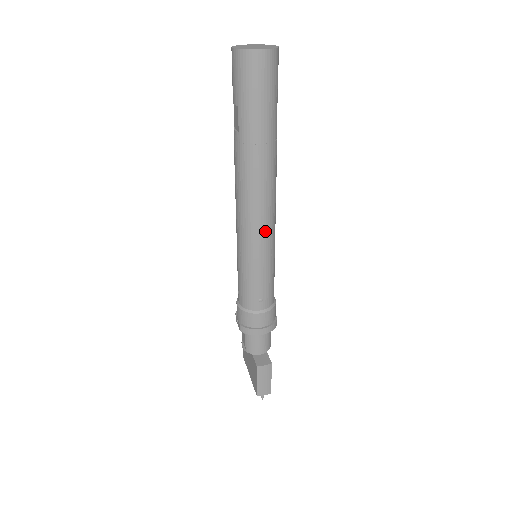
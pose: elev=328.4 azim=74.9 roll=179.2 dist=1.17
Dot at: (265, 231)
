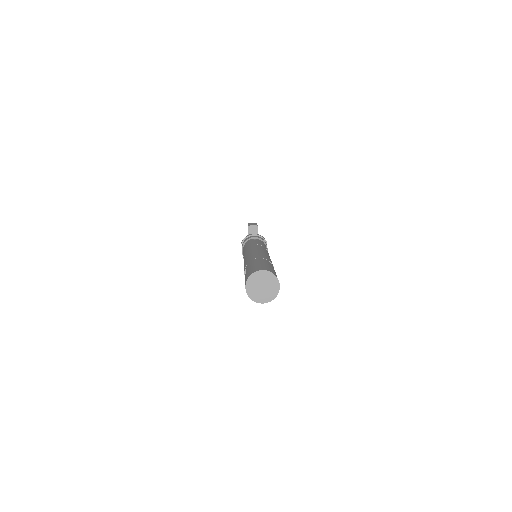
Dot at: occluded
